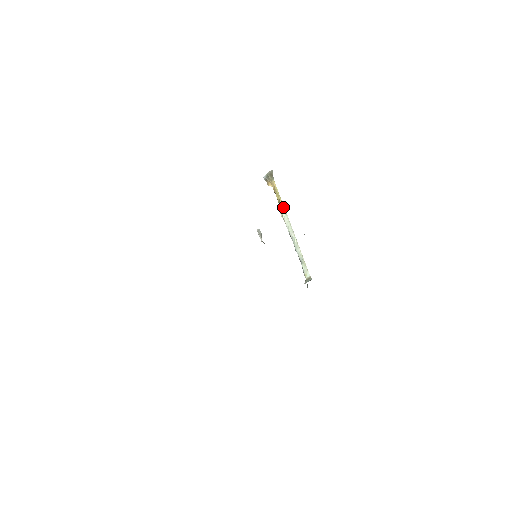
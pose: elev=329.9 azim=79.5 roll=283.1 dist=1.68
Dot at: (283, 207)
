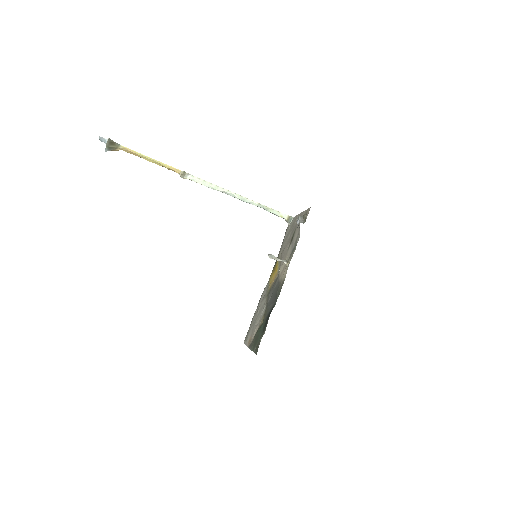
Dot at: (177, 170)
